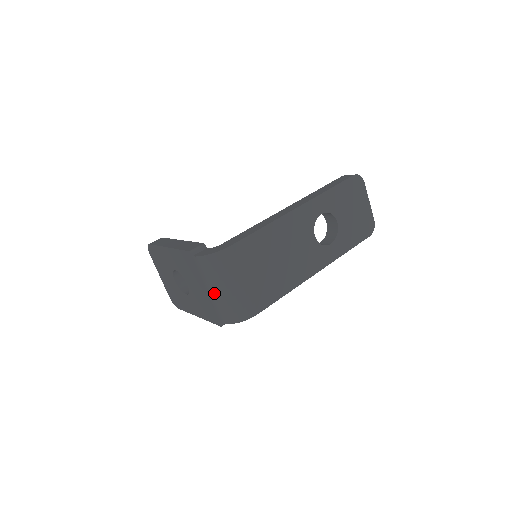
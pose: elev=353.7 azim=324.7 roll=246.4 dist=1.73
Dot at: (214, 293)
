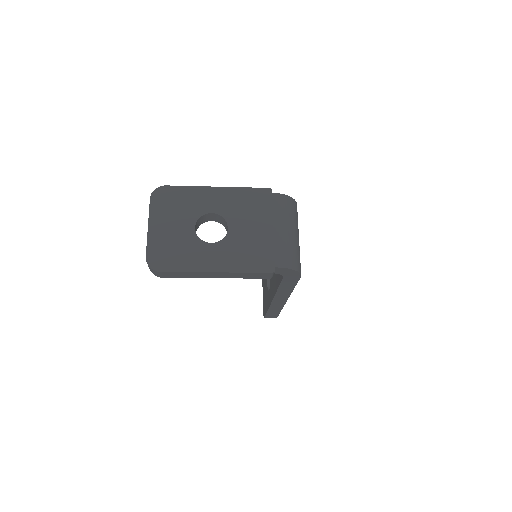
Dot at: (284, 232)
